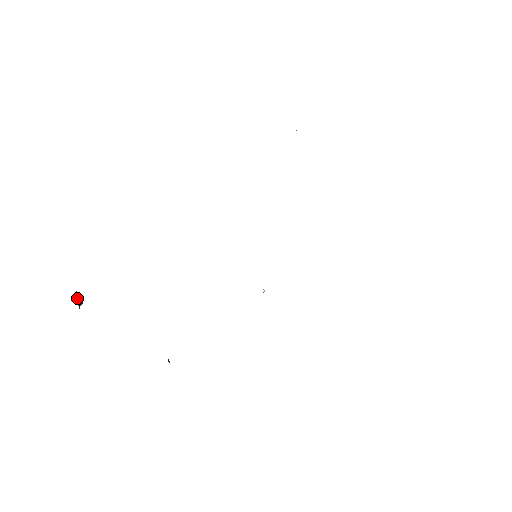
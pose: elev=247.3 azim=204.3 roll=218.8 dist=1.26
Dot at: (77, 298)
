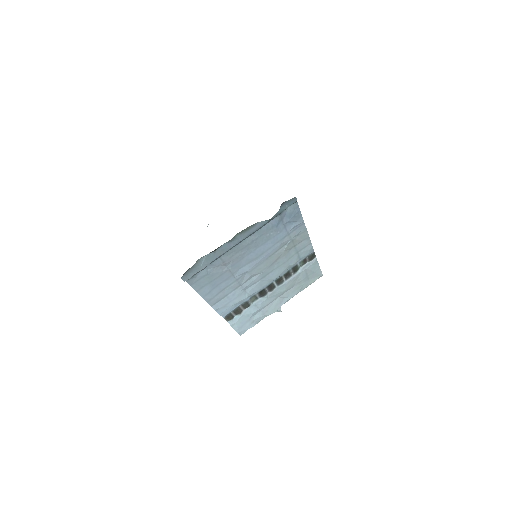
Dot at: occluded
